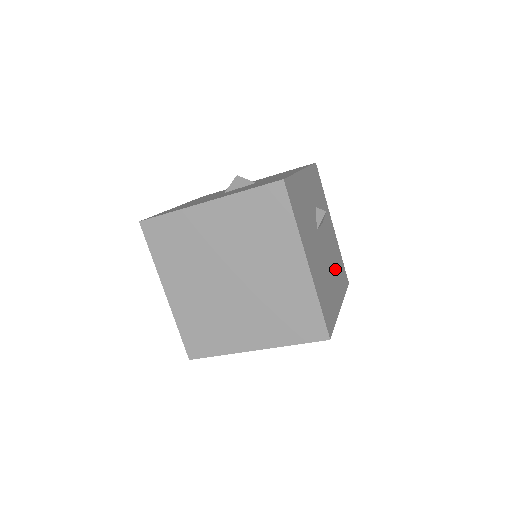
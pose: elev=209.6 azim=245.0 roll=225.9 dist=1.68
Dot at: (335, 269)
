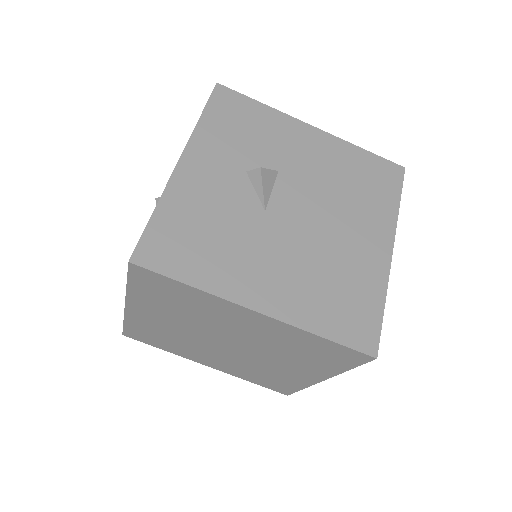
Dot at: (350, 203)
